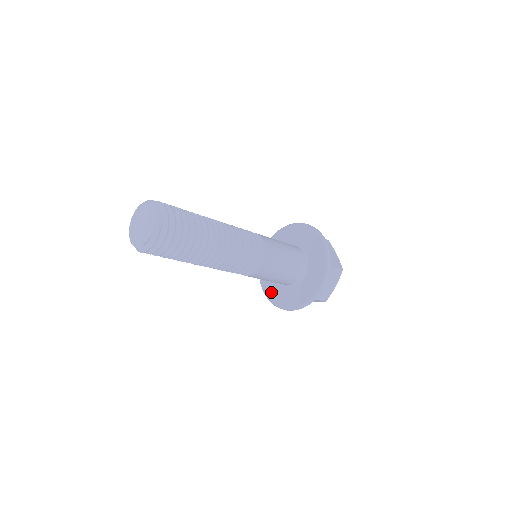
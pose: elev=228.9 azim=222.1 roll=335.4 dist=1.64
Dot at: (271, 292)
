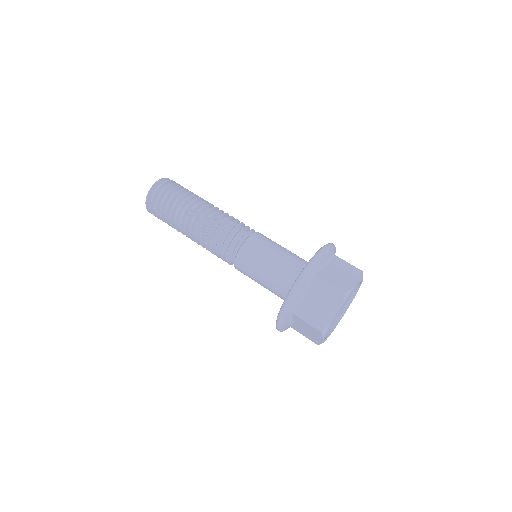
Dot at: occluded
